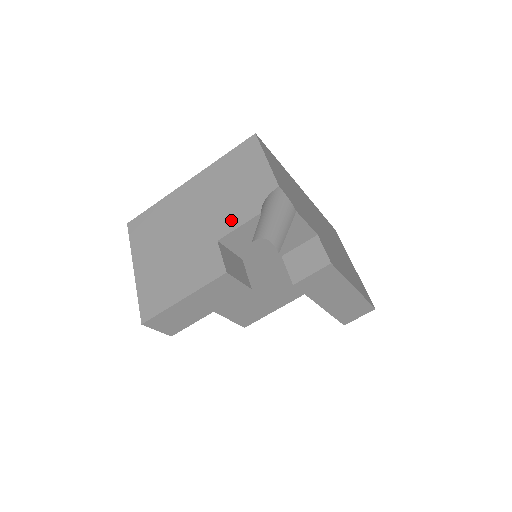
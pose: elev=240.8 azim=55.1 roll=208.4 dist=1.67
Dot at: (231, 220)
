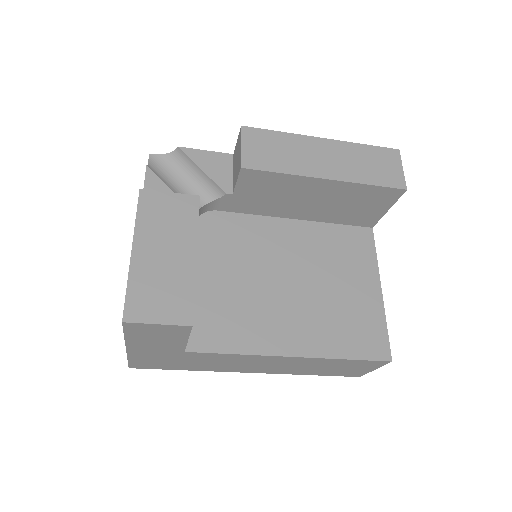
Dot at: occluded
